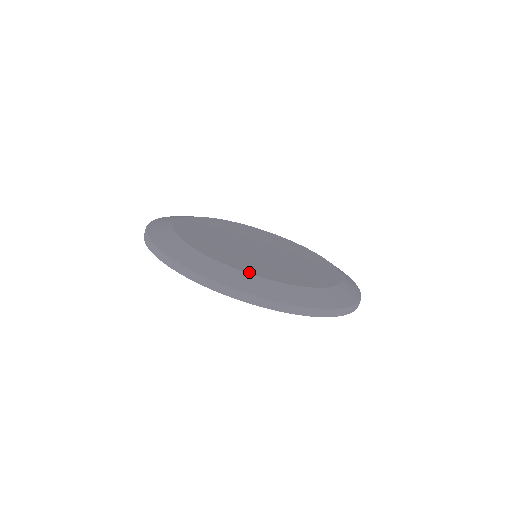
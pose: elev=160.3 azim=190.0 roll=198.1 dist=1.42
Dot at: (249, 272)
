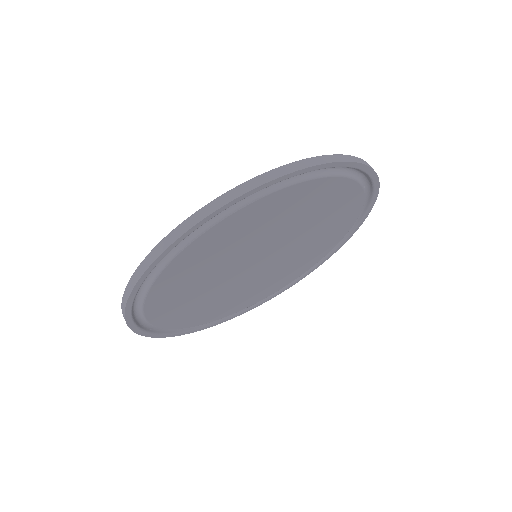
Dot at: occluded
